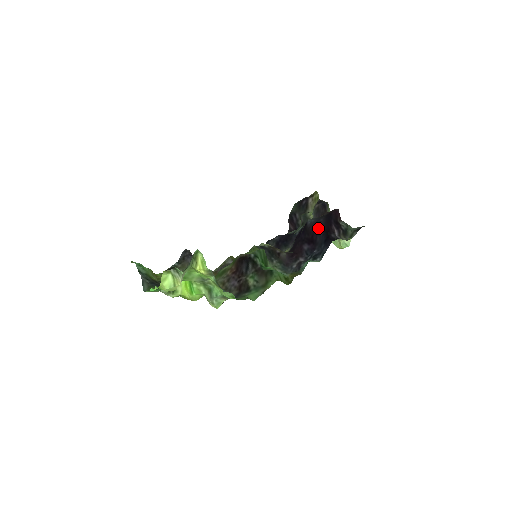
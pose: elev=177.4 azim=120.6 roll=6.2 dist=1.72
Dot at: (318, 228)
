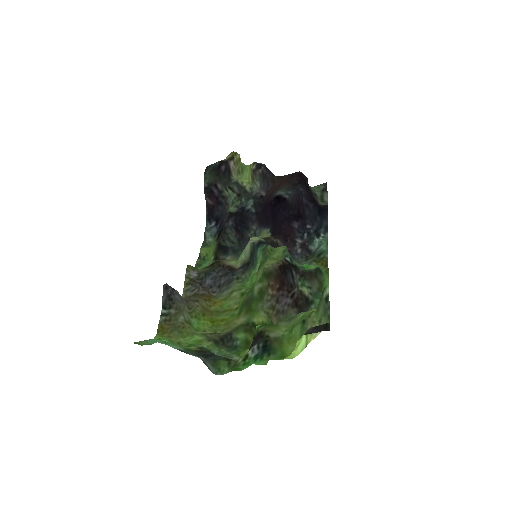
Dot at: (303, 200)
